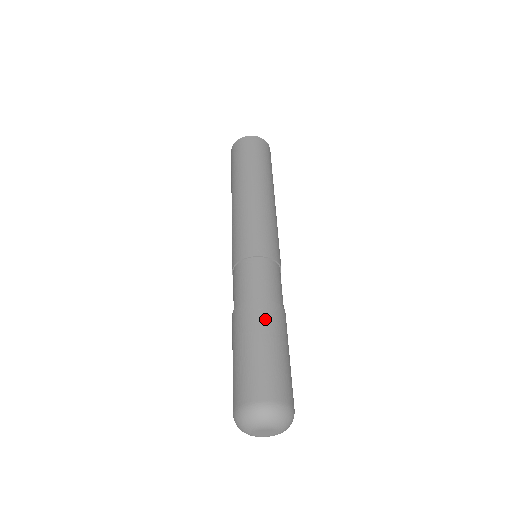
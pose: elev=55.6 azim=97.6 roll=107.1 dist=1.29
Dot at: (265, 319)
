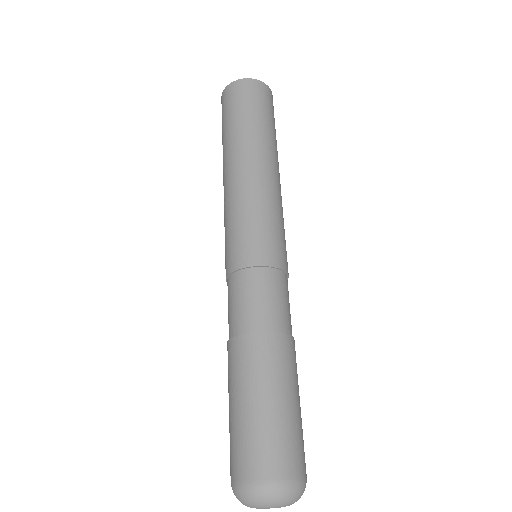
Dot at: (282, 361)
